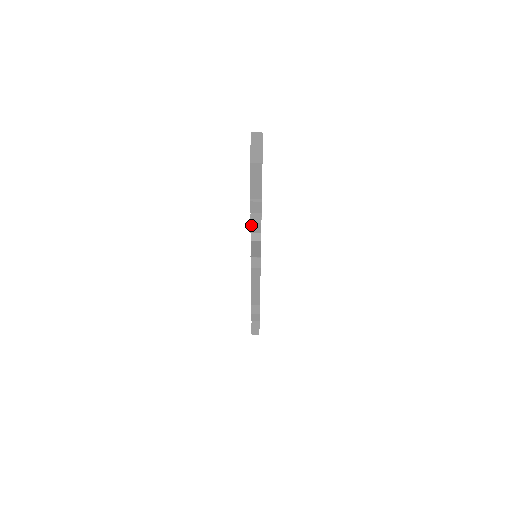
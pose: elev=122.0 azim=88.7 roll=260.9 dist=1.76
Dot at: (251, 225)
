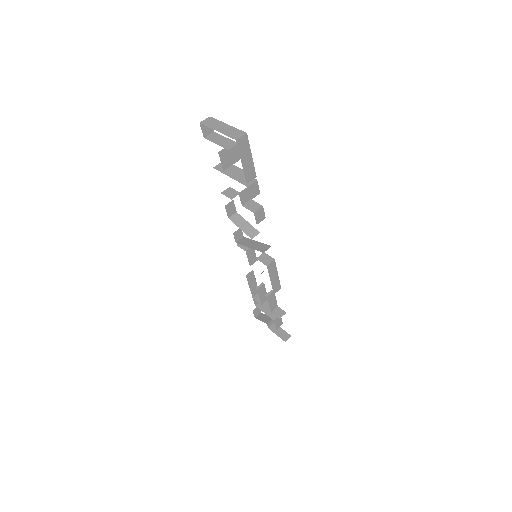
Dot at: (255, 215)
